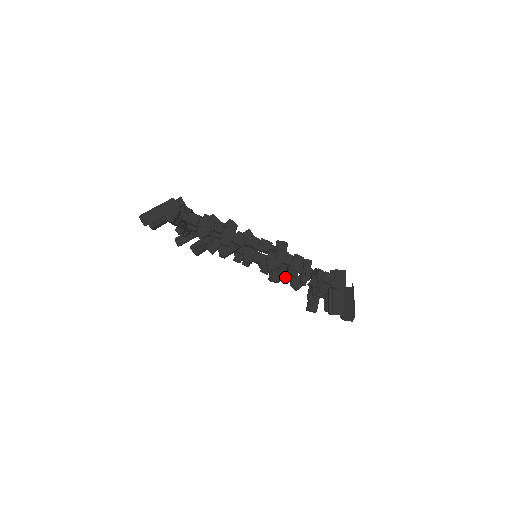
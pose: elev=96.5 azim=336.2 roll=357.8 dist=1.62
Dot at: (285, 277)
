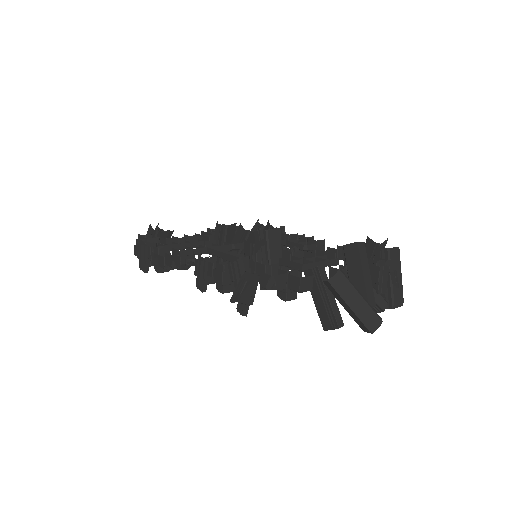
Dot at: occluded
